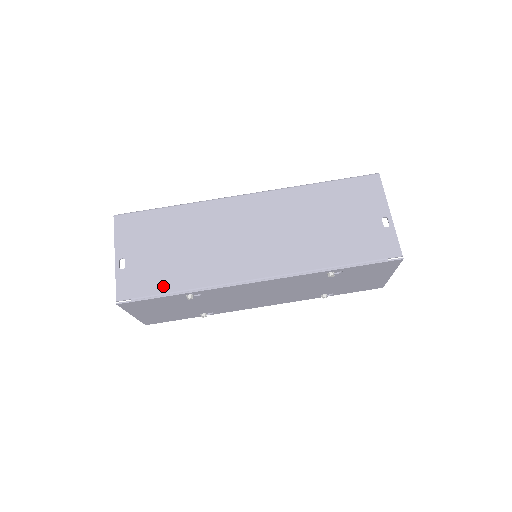
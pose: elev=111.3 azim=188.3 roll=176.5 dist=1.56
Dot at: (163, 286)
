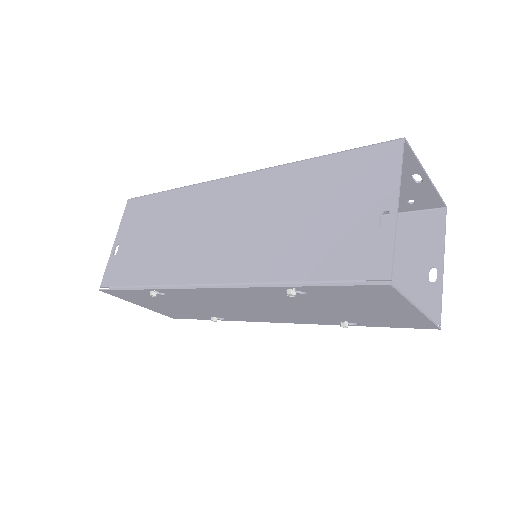
Dot at: (133, 278)
